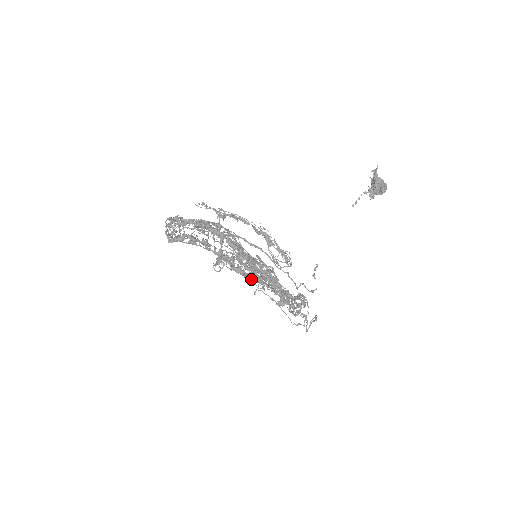
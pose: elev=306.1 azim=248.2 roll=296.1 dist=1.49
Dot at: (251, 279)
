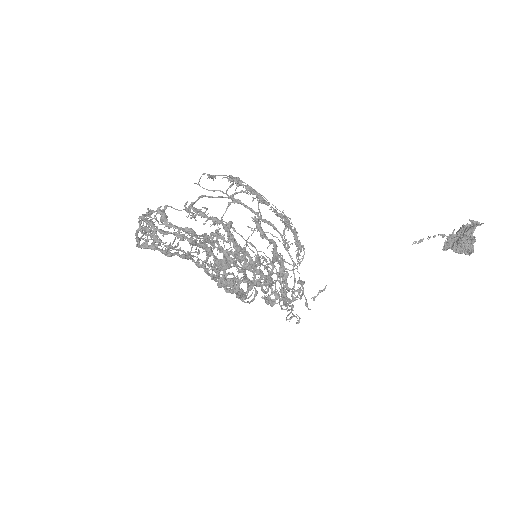
Dot at: (233, 293)
